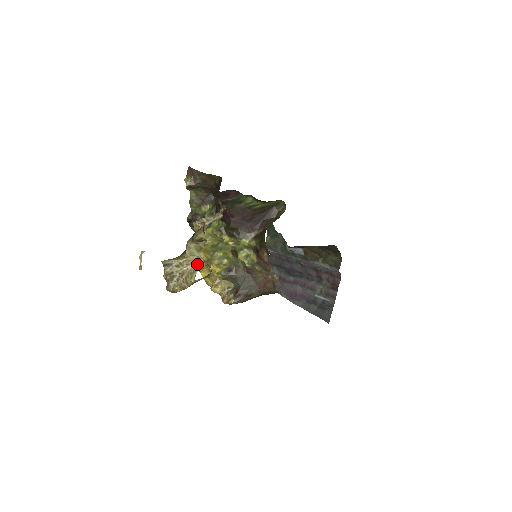
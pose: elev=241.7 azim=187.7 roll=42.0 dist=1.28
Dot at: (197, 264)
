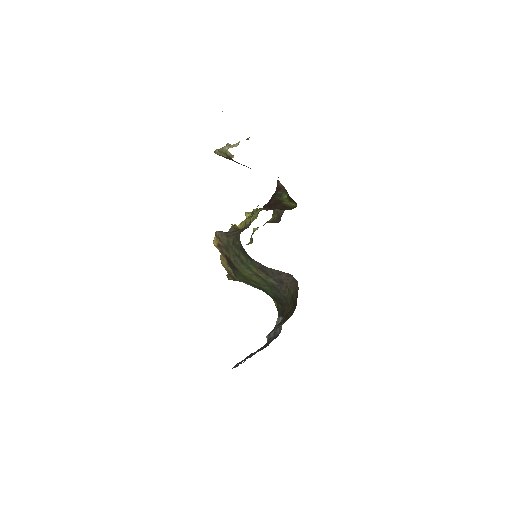
Dot at: occluded
